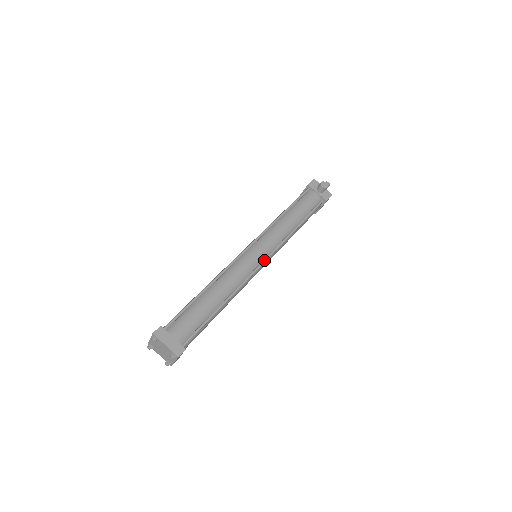
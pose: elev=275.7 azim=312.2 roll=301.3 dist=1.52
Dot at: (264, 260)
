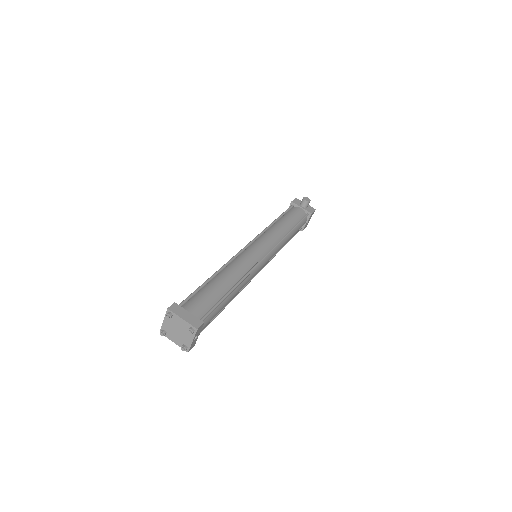
Dot at: (265, 255)
